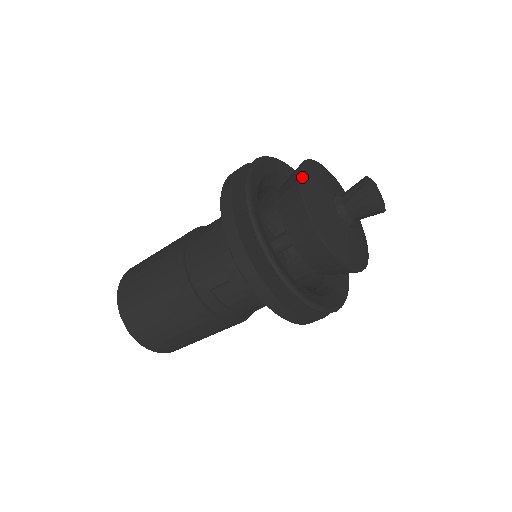
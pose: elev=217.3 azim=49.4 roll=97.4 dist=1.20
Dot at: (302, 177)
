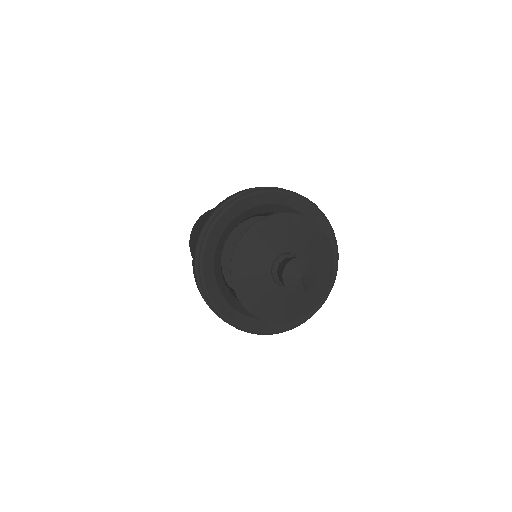
Dot at: (234, 277)
